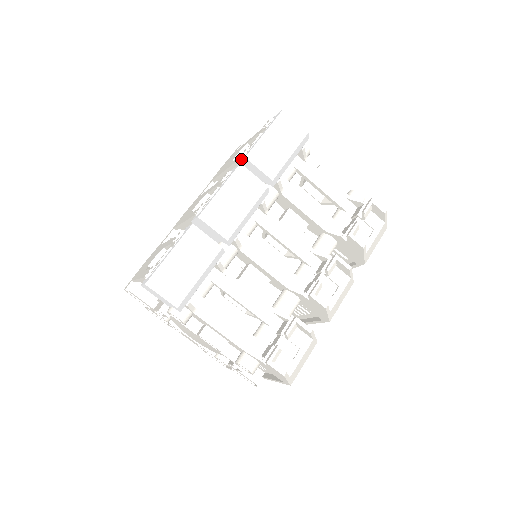
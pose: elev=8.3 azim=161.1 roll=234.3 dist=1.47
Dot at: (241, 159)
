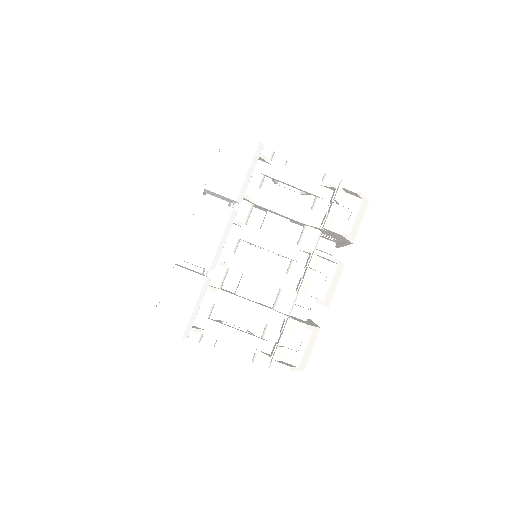
Dot at: occluded
